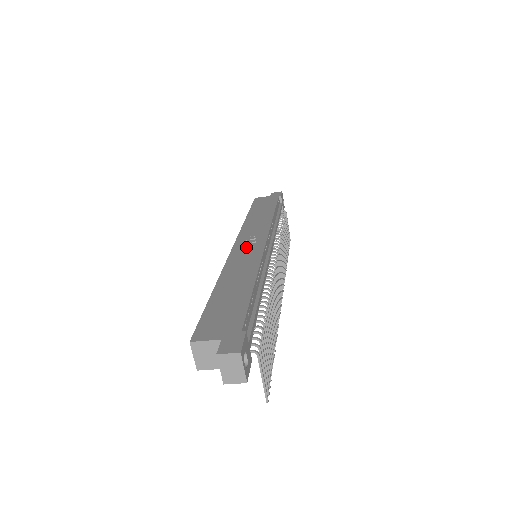
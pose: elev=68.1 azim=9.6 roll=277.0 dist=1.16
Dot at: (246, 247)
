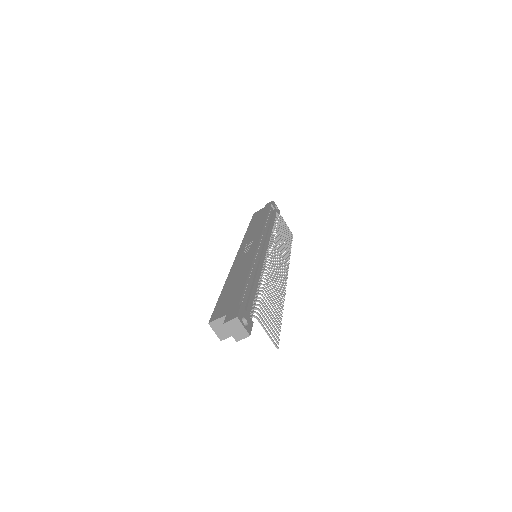
Dot at: (245, 252)
